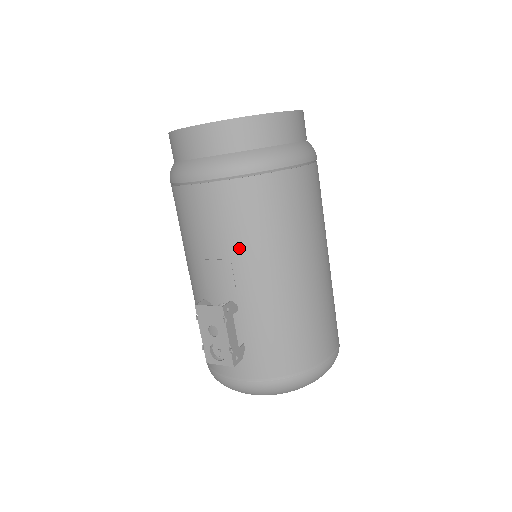
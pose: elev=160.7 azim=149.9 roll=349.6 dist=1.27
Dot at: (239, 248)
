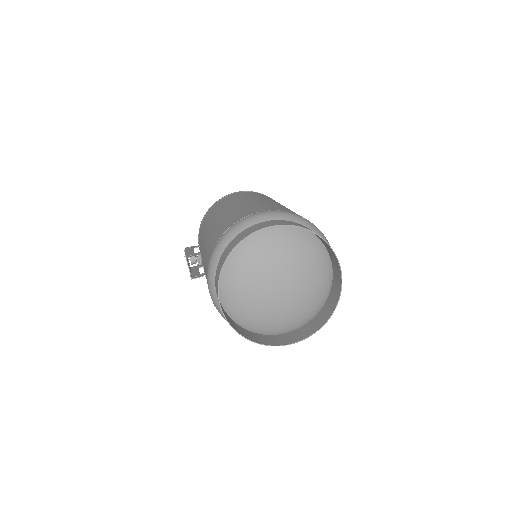
Dot at: occluded
